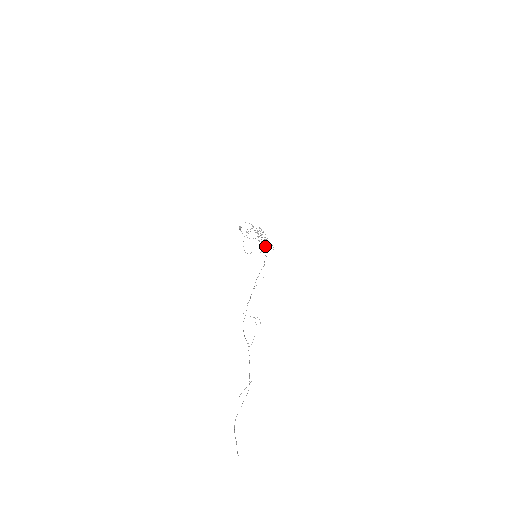
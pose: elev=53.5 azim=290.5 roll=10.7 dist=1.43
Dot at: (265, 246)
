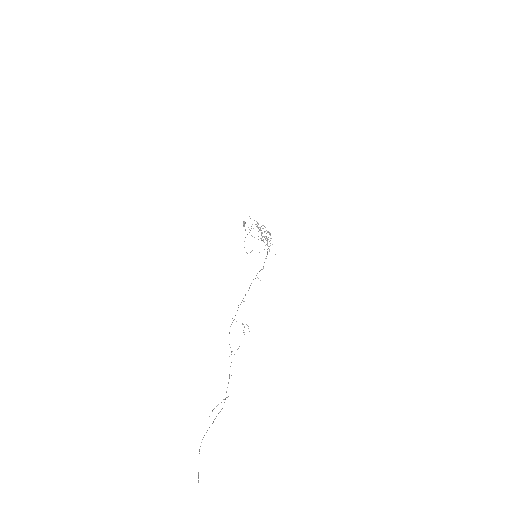
Dot at: occluded
